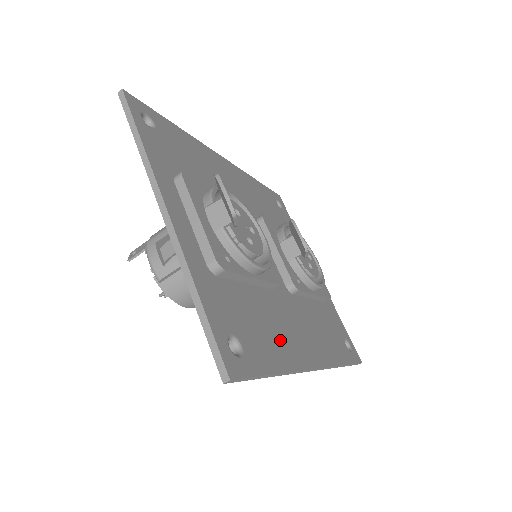
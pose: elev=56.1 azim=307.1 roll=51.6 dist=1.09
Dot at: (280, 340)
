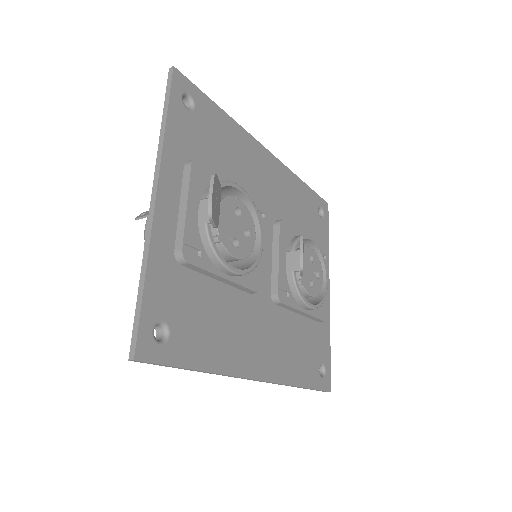
Dot at: (226, 342)
